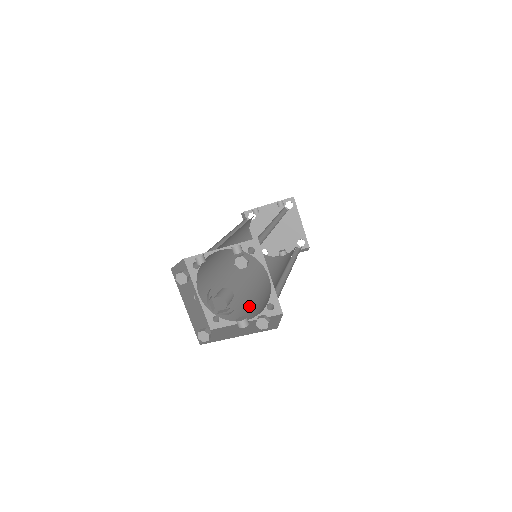
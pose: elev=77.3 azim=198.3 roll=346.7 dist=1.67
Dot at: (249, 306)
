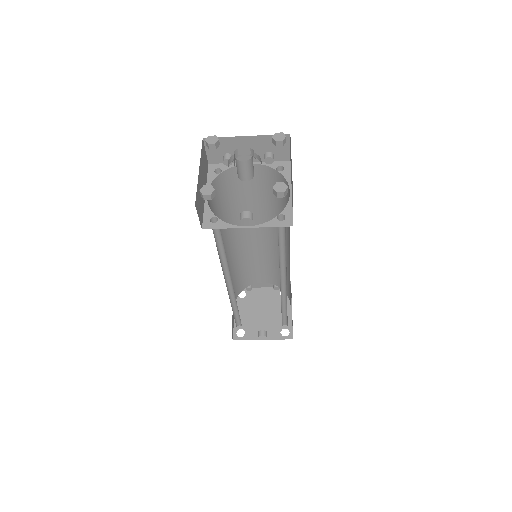
Dot at: occluded
